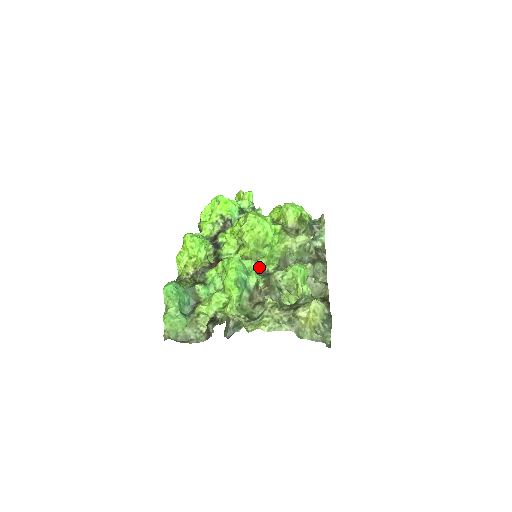
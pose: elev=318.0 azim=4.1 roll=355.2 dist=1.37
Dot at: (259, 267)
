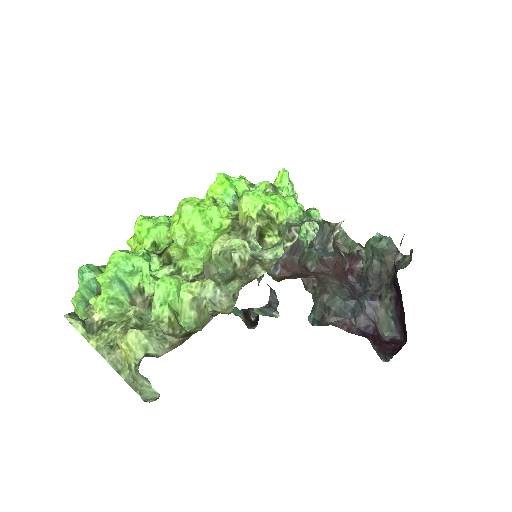
Dot at: (175, 269)
